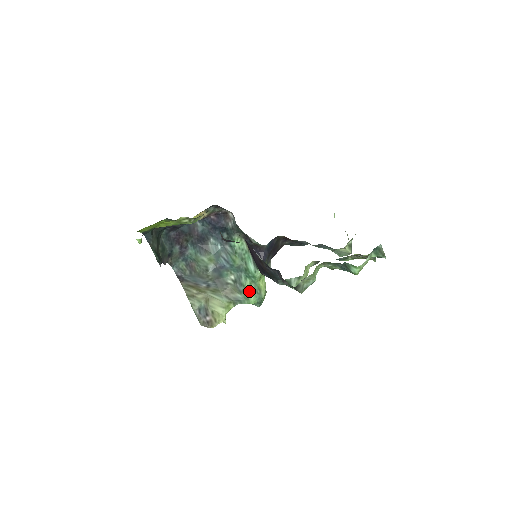
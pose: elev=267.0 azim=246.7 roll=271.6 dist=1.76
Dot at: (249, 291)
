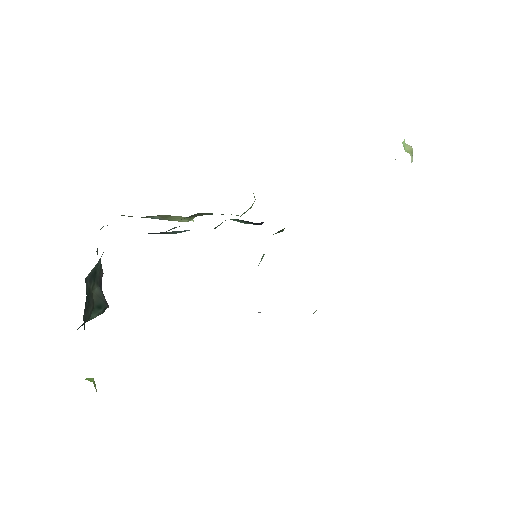
Dot at: occluded
